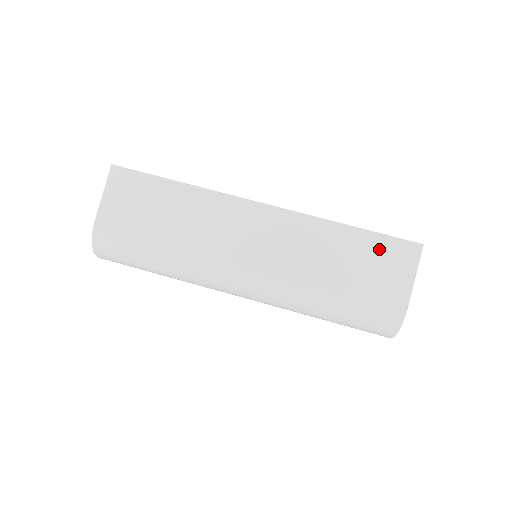
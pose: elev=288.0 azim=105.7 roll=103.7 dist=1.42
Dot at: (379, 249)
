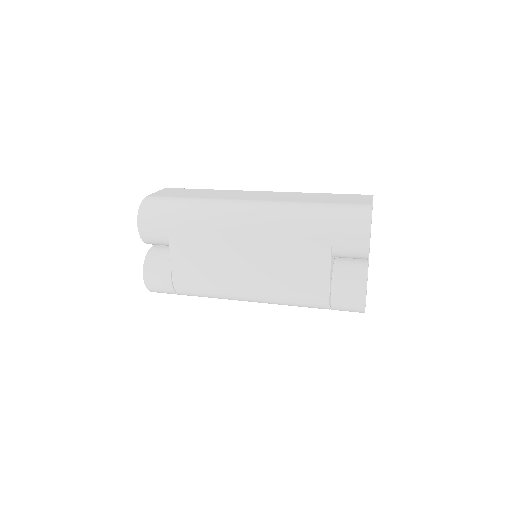
Dot at: (344, 196)
